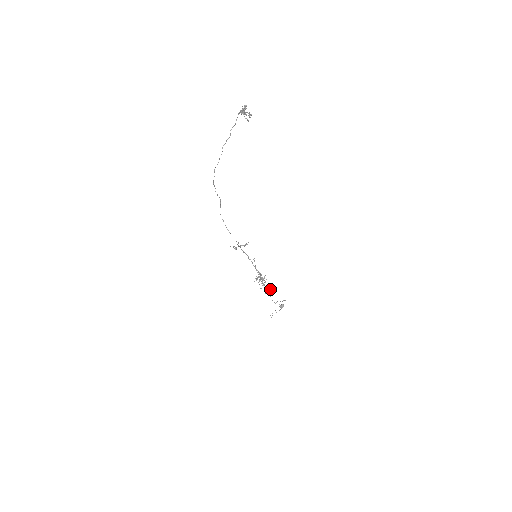
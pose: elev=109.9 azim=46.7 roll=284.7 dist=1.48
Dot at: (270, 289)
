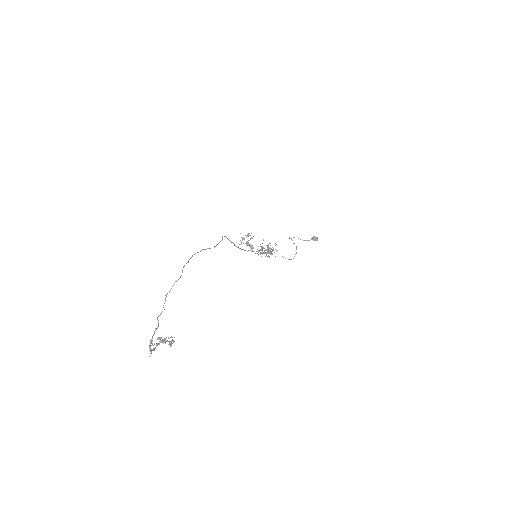
Dot at: (269, 257)
